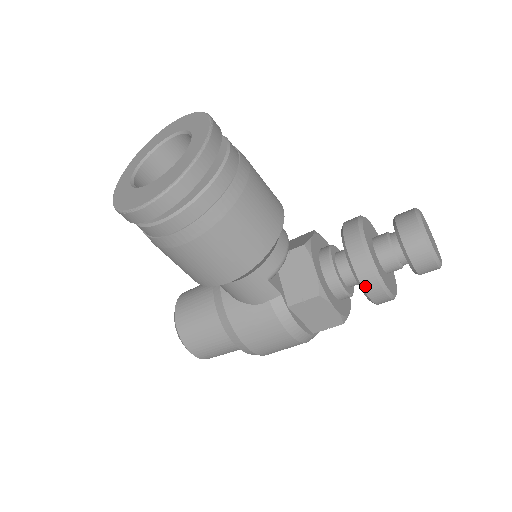
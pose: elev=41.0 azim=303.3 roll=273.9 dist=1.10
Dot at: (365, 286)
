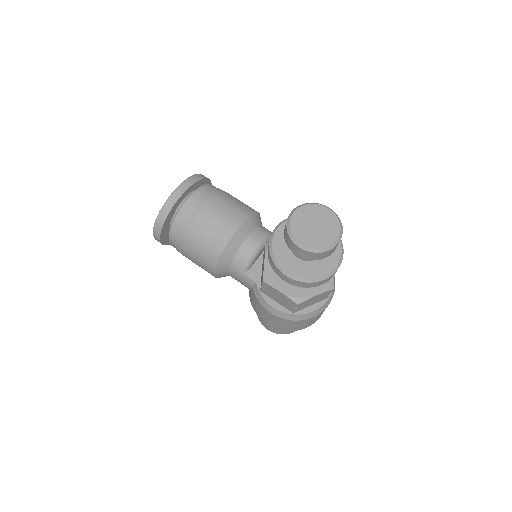
Dot at: (276, 272)
